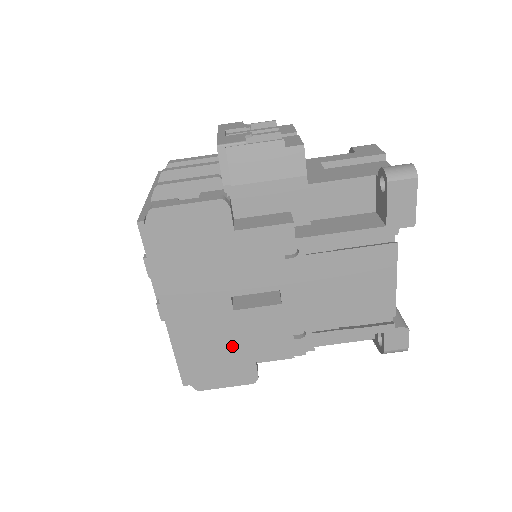
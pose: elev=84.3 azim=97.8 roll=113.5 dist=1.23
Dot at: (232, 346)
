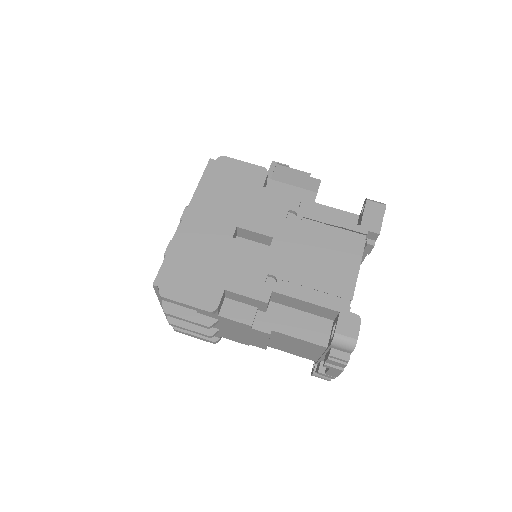
Dot at: (214, 266)
